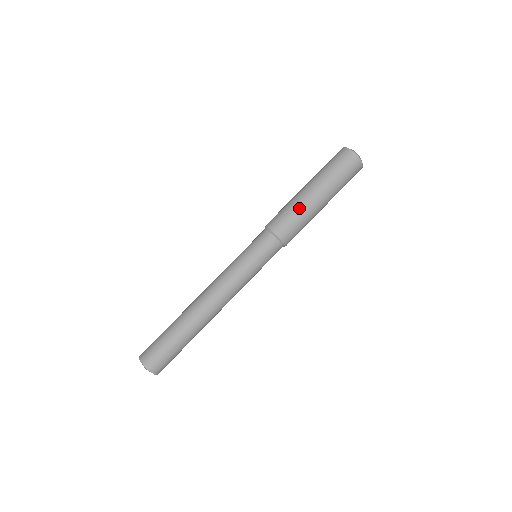
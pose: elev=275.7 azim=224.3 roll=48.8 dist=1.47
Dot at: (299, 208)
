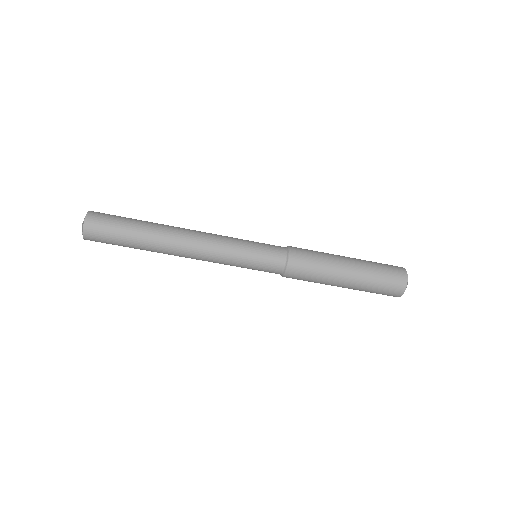
Dot at: (321, 282)
